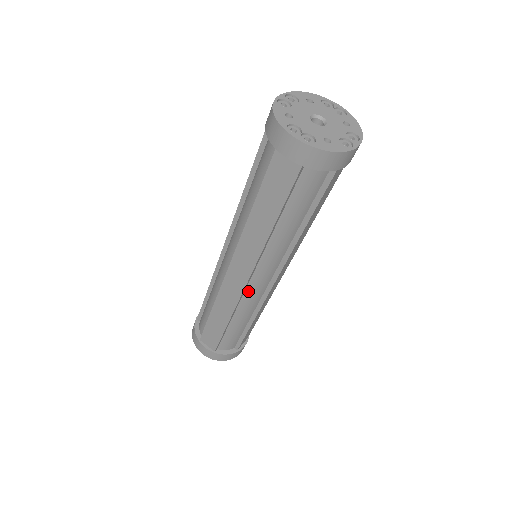
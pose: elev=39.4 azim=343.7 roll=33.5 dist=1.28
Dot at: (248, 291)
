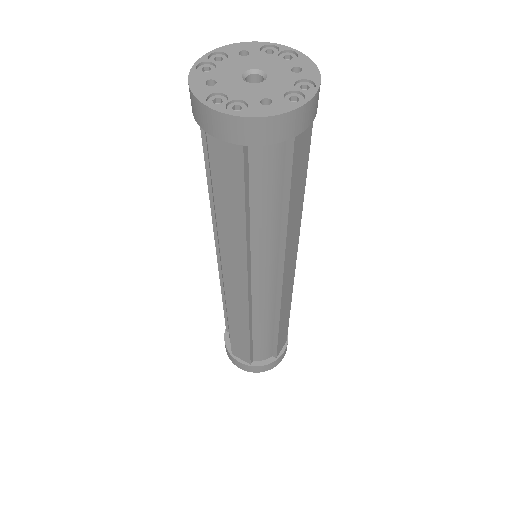
Dot at: (255, 299)
